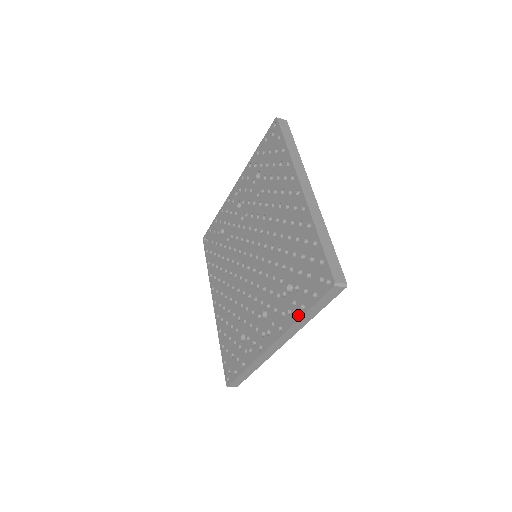
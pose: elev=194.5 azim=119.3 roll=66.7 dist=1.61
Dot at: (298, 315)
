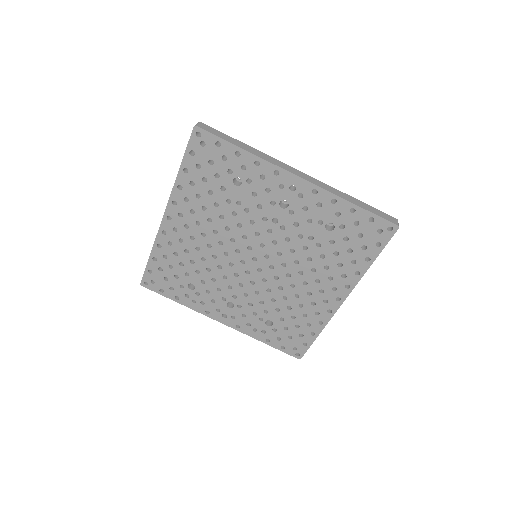
Dot at: (260, 339)
